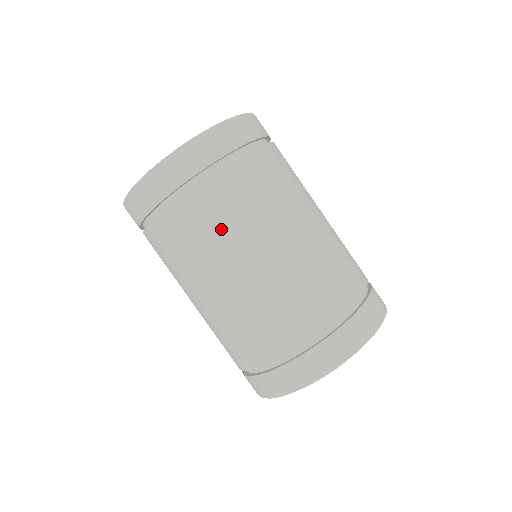
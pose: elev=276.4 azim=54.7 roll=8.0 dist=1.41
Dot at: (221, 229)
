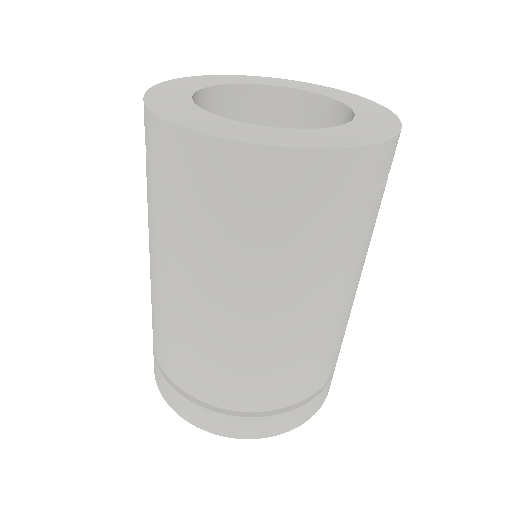
Dot at: (217, 266)
